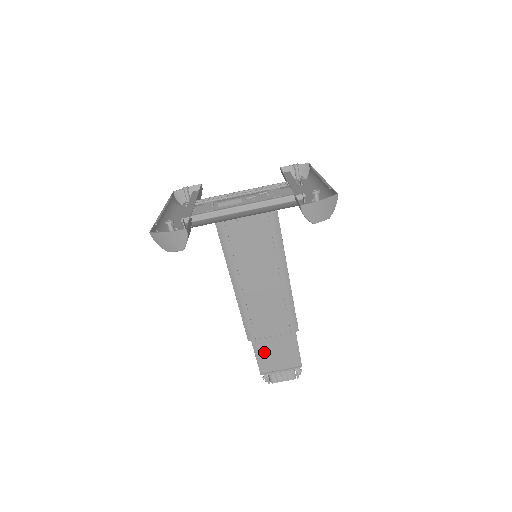
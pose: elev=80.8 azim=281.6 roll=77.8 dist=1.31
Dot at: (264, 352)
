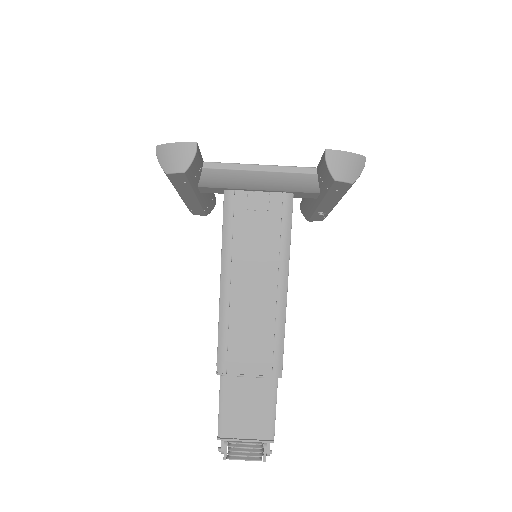
Dot at: (231, 400)
